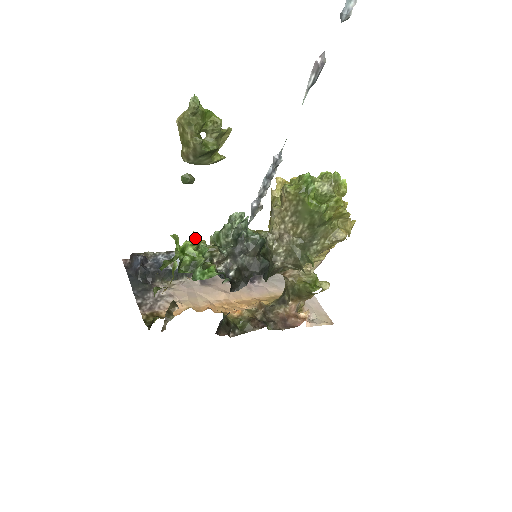
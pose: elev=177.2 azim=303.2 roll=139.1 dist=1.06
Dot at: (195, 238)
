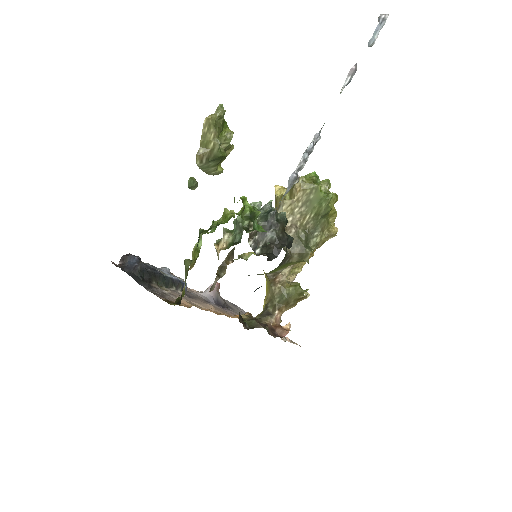
Dot at: (229, 212)
